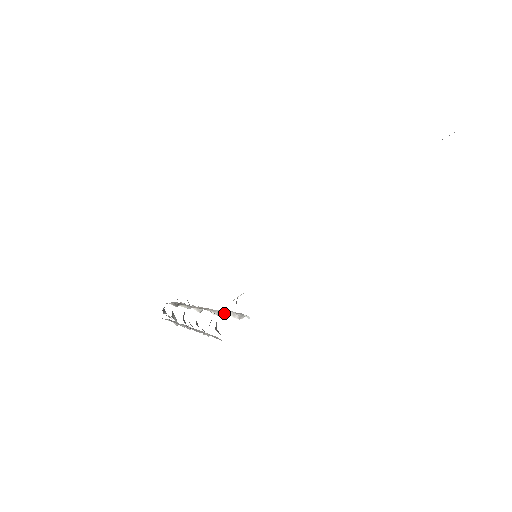
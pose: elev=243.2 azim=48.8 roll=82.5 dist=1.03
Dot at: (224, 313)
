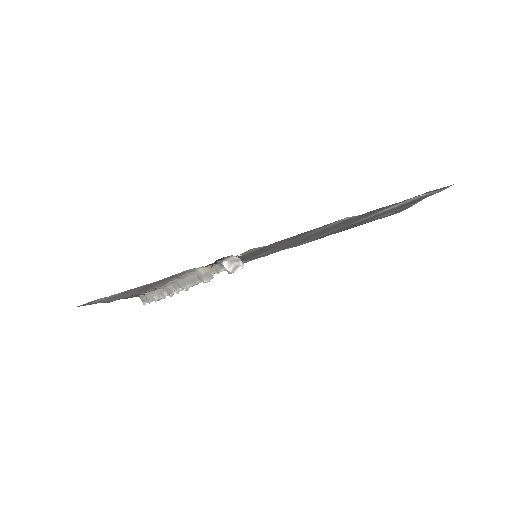
Dot at: (222, 262)
